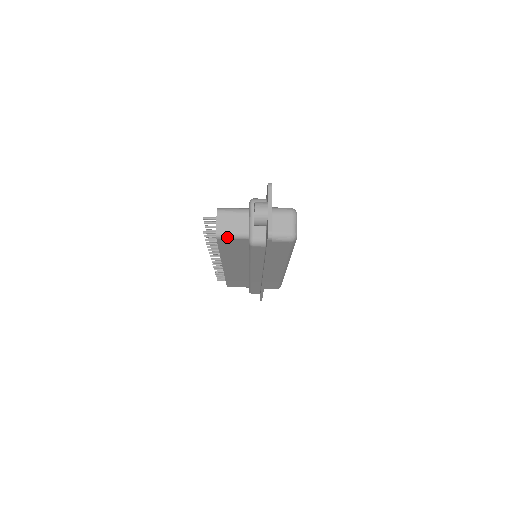
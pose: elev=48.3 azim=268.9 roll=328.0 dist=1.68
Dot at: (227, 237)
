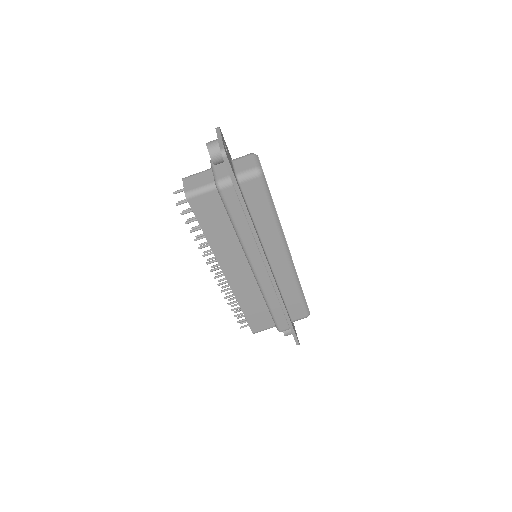
Dot at: (196, 193)
